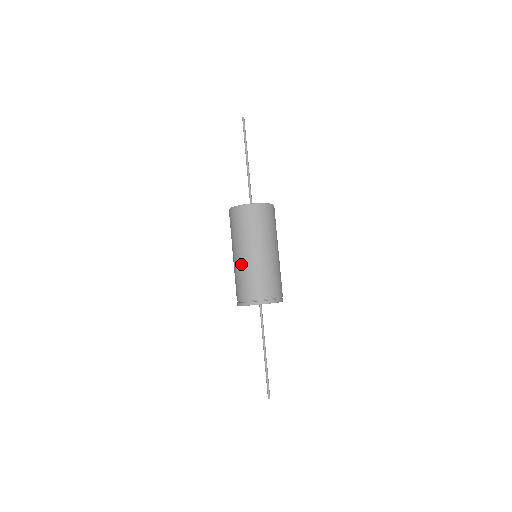
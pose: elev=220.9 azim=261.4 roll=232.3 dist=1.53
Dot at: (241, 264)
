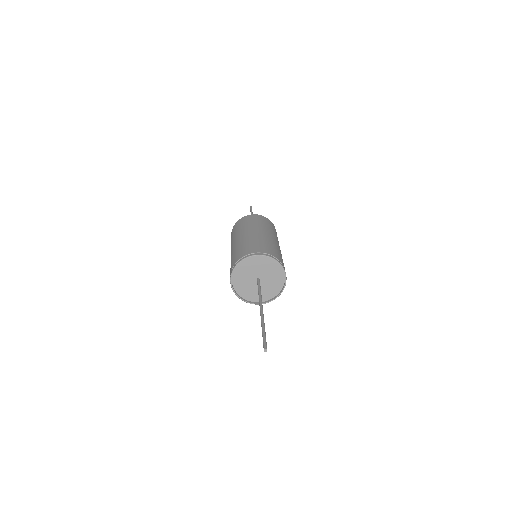
Dot at: (247, 237)
